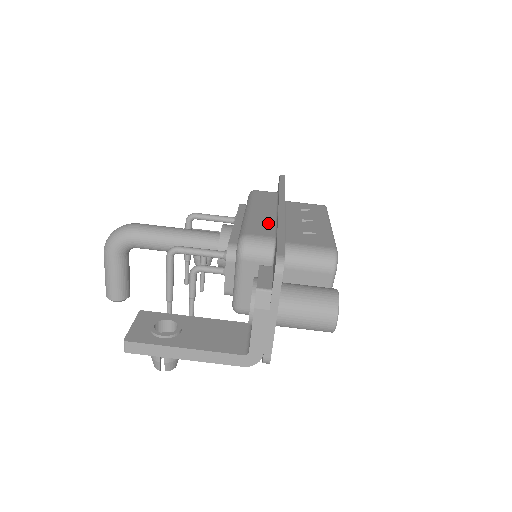
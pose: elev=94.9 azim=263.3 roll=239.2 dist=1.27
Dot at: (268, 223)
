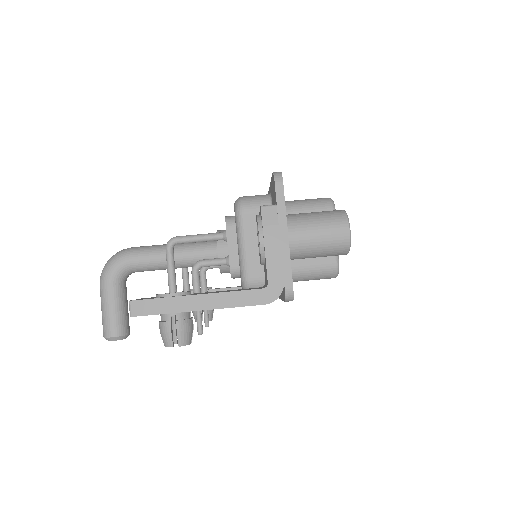
Dot at: occluded
